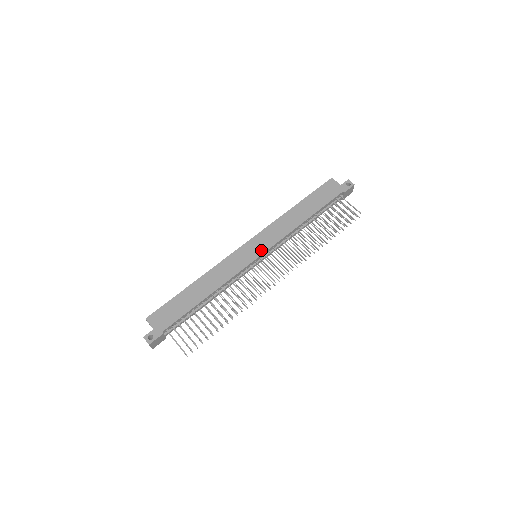
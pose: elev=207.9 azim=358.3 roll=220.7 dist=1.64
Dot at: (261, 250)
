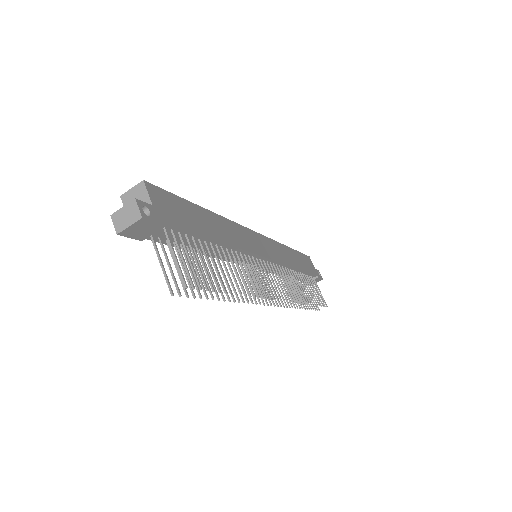
Dot at: (269, 254)
